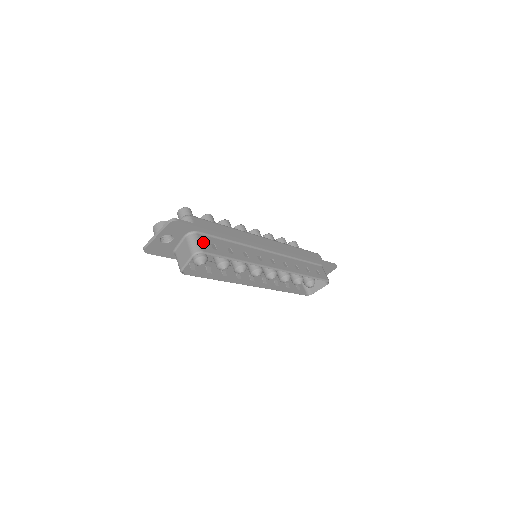
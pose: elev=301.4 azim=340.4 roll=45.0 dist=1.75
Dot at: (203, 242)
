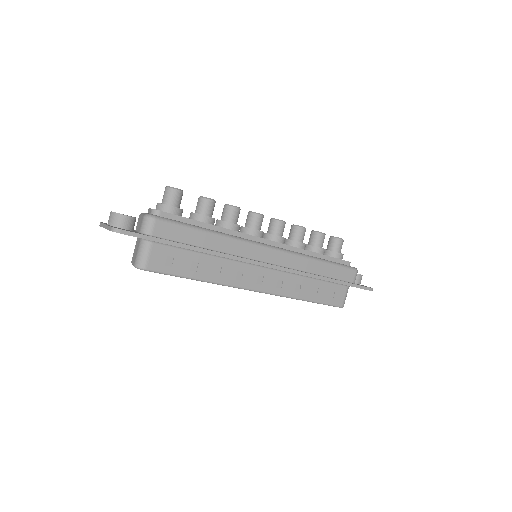
Dot at: (155, 255)
